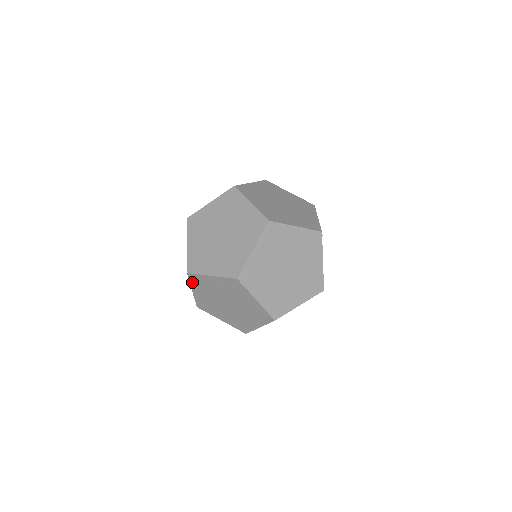
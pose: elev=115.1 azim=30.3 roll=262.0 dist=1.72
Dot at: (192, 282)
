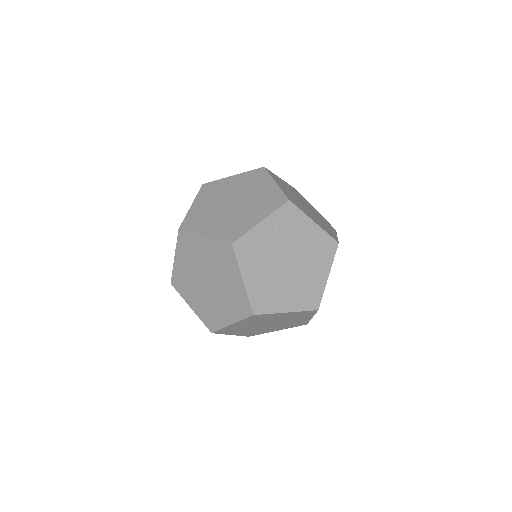
Dot at: (240, 259)
